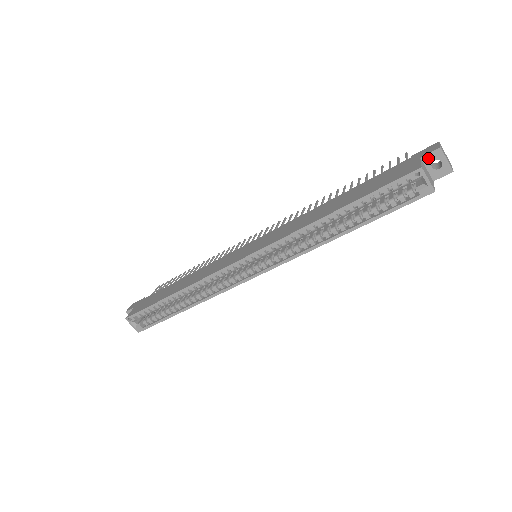
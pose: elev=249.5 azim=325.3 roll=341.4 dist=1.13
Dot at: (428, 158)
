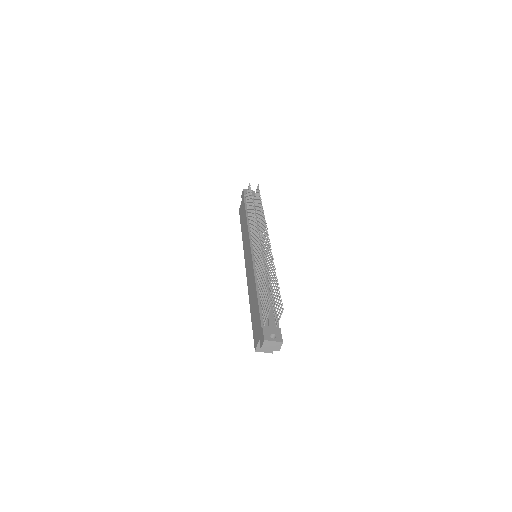
Dot at: occluded
